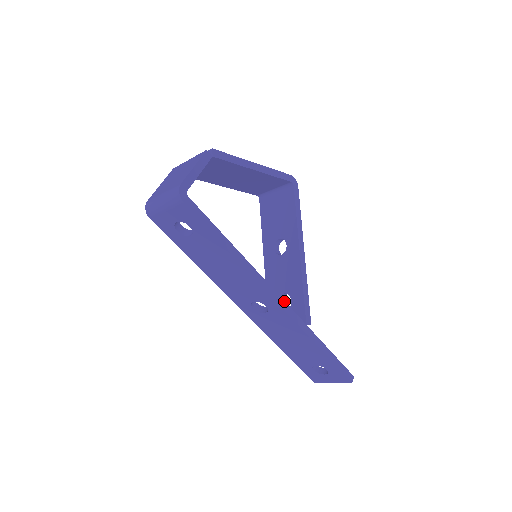
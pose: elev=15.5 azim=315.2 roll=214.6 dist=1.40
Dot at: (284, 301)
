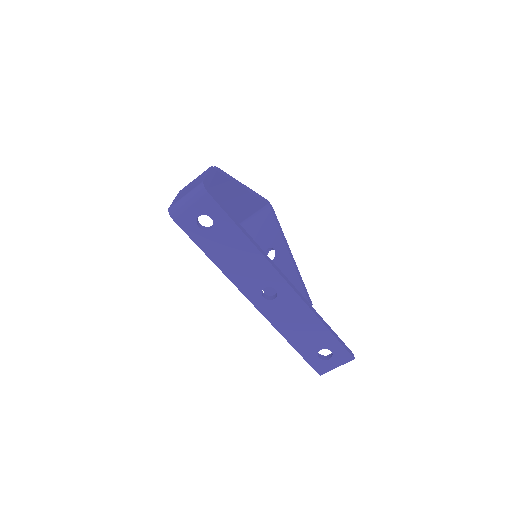
Dot at: (290, 282)
